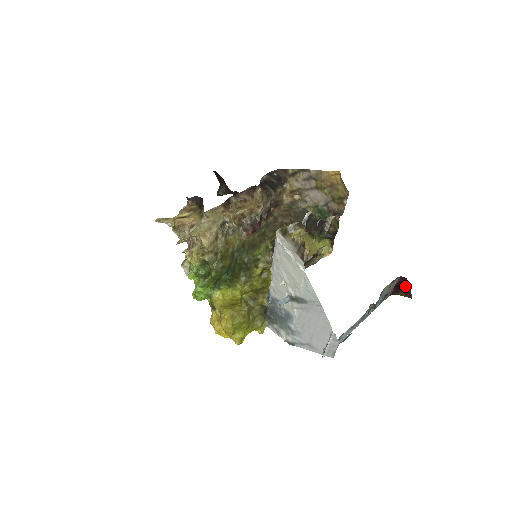
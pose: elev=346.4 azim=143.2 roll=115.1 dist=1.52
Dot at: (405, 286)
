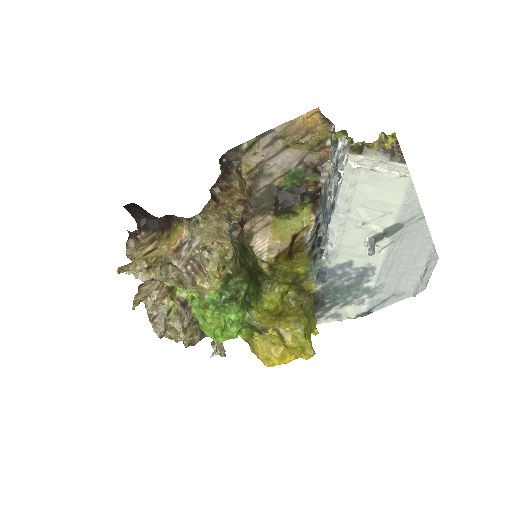
Dot at: occluded
